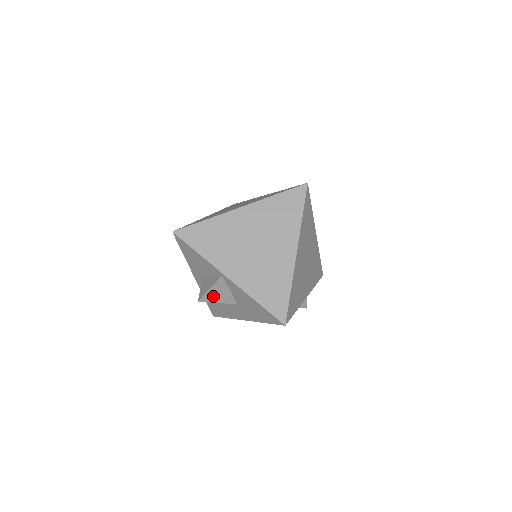
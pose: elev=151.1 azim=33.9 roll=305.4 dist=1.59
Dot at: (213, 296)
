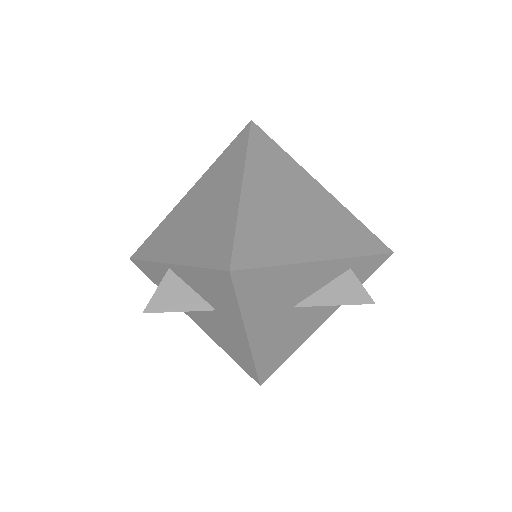
Dot at: (166, 302)
